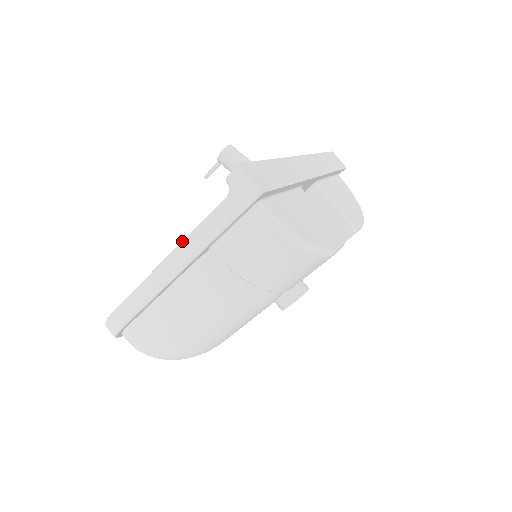
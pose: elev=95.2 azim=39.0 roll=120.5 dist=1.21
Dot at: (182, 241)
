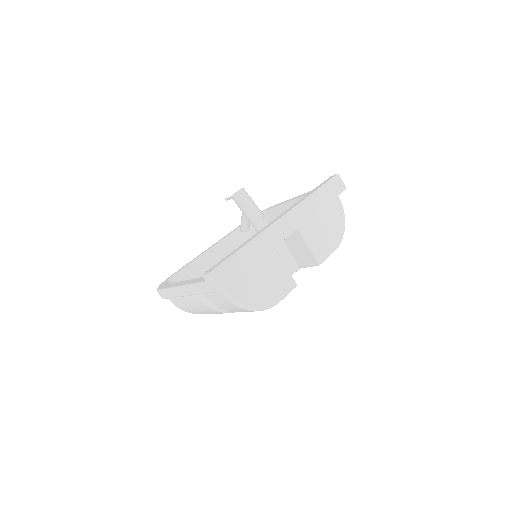
Dot at: (186, 285)
